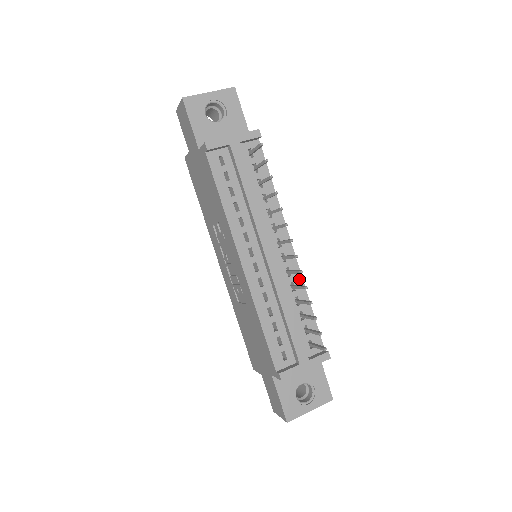
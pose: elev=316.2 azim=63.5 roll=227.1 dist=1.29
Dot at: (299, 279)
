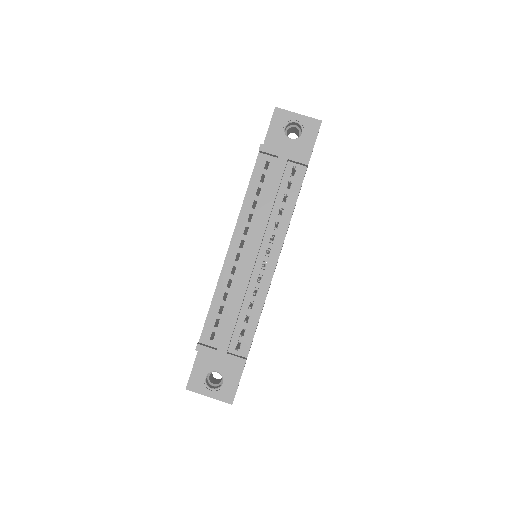
Dot at: (265, 290)
